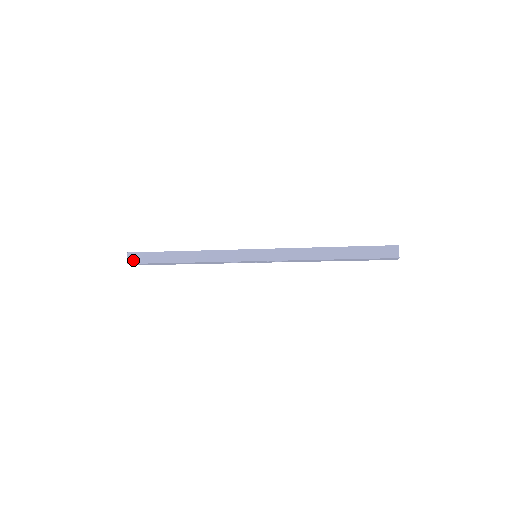
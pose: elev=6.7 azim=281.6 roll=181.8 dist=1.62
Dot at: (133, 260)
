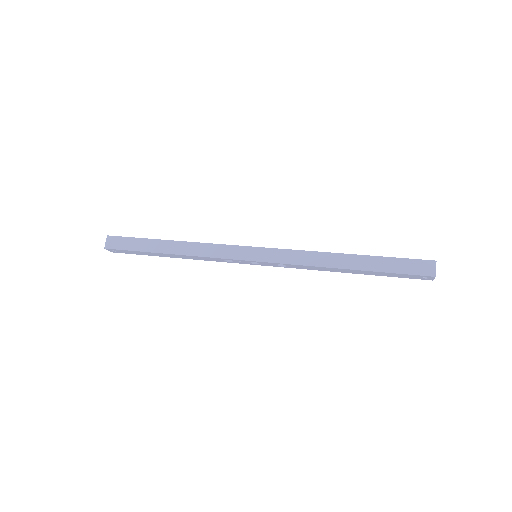
Dot at: (112, 245)
